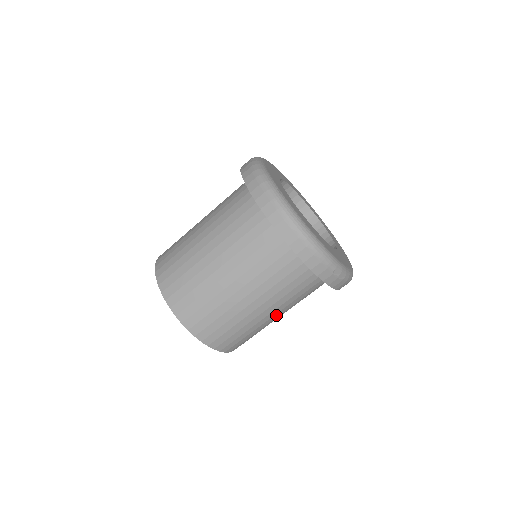
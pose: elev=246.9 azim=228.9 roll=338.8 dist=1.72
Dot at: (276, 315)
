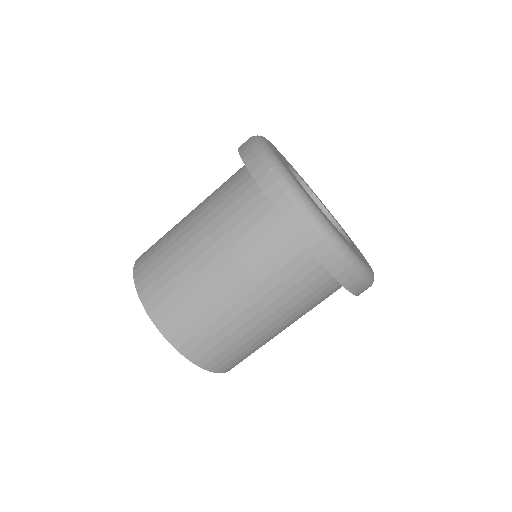
Dot at: occluded
